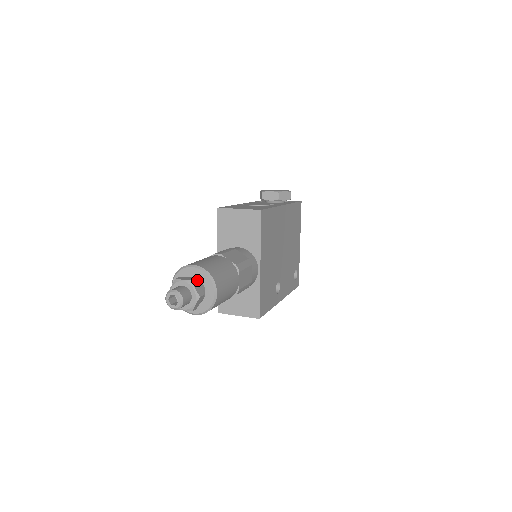
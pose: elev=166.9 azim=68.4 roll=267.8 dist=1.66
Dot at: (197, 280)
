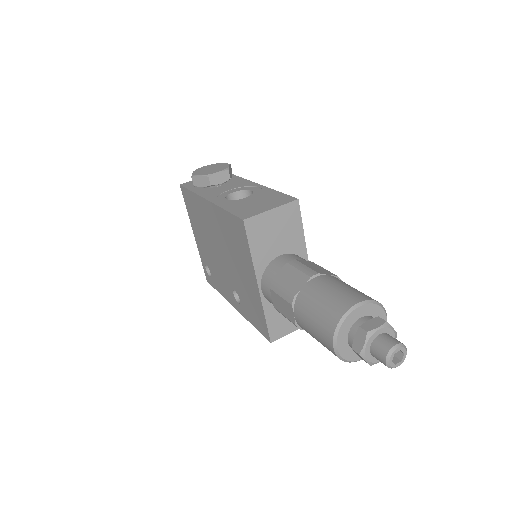
Dot at: (372, 318)
